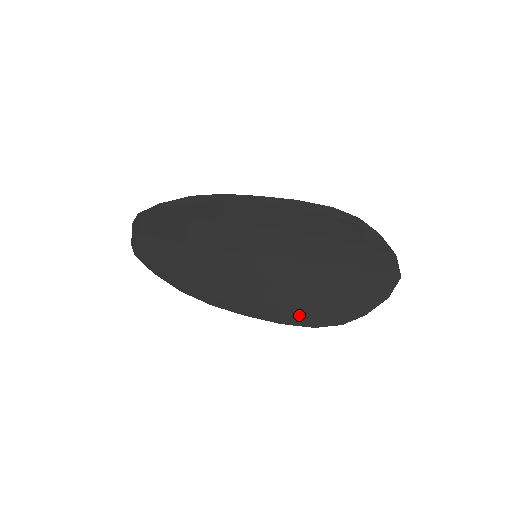
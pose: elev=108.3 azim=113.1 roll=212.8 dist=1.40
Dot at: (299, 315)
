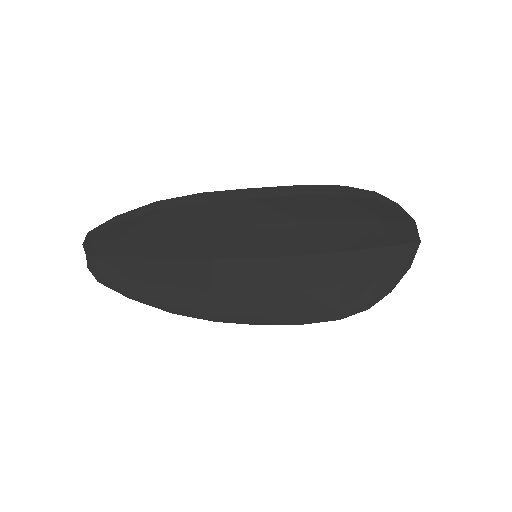
Dot at: (320, 311)
